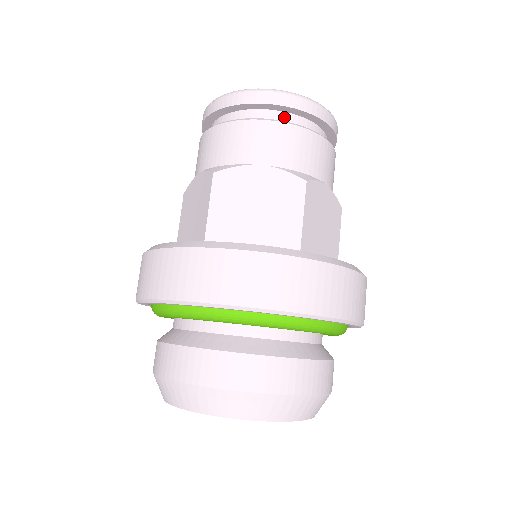
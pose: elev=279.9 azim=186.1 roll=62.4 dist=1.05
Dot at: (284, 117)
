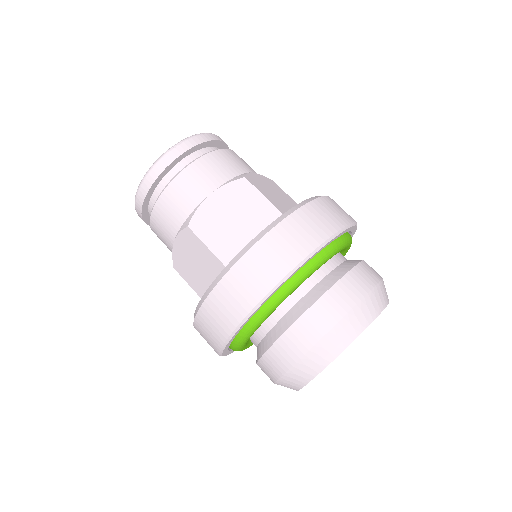
Dot at: occluded
